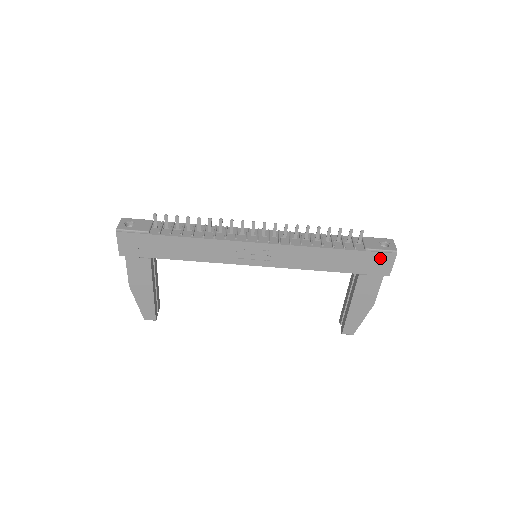
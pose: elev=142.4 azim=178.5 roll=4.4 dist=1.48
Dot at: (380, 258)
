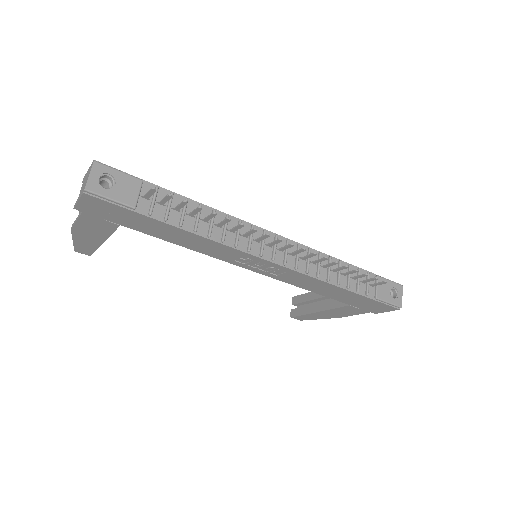
Dot at: (382, 306)
